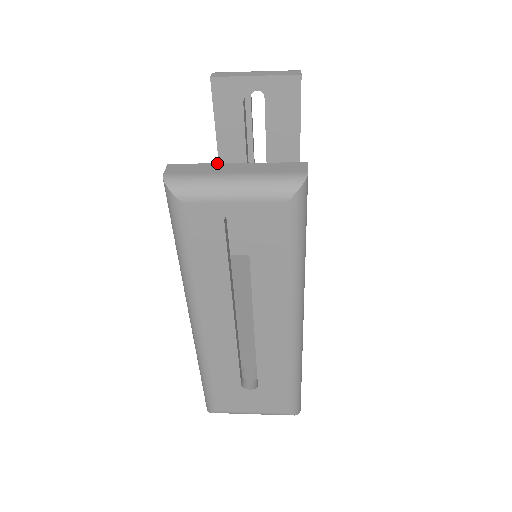
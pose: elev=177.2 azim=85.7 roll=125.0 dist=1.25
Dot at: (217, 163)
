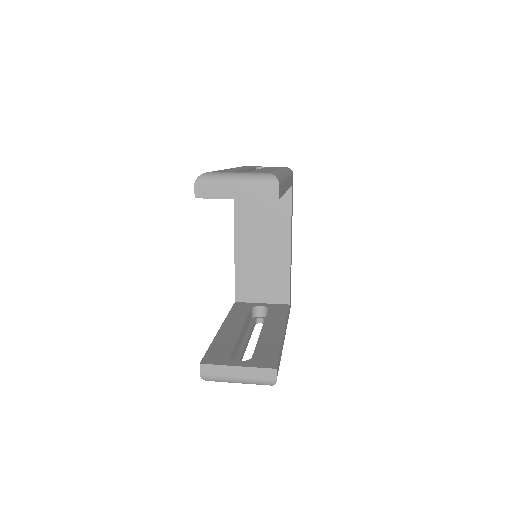
Dot at: (227, 366)
